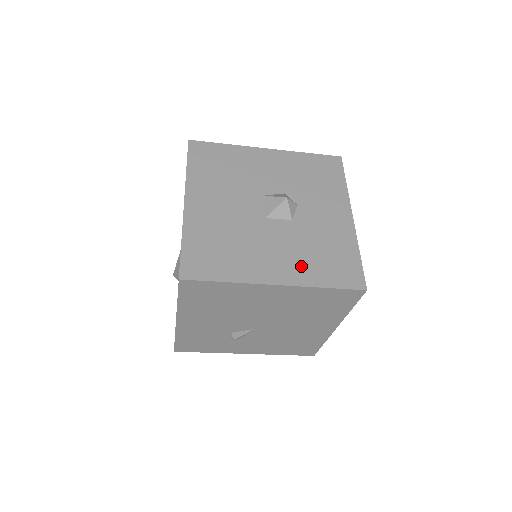
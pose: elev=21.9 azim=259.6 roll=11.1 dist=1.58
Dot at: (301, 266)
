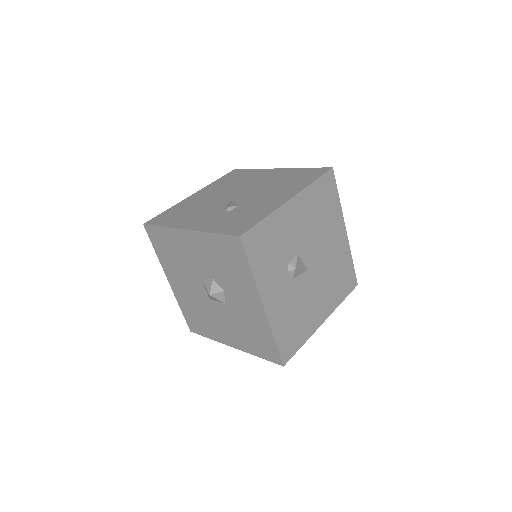
Dot at: (241, 339)
